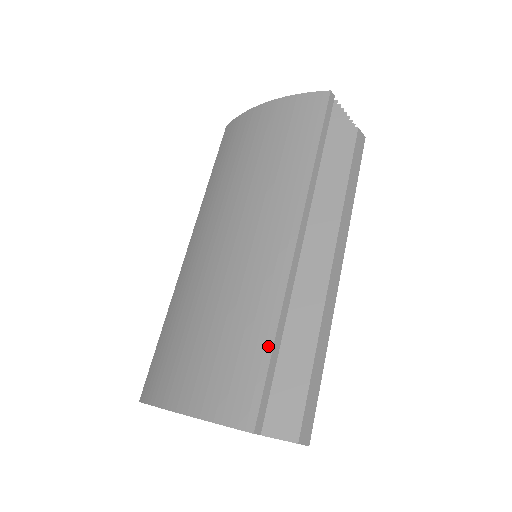
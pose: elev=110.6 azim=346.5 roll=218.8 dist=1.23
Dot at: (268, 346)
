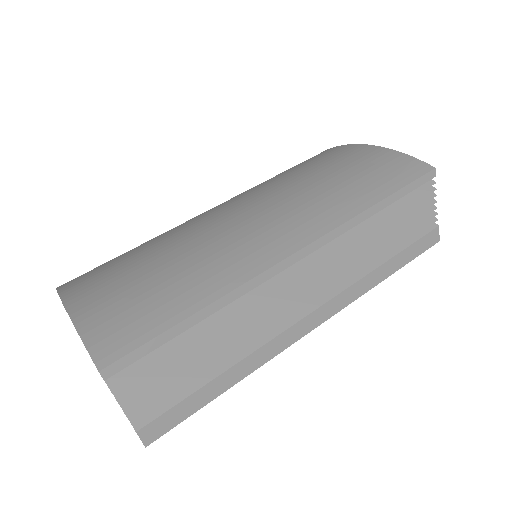
Dot at: (185, 313)
